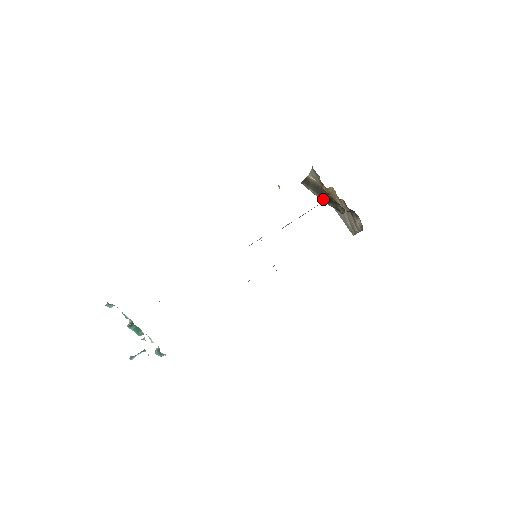
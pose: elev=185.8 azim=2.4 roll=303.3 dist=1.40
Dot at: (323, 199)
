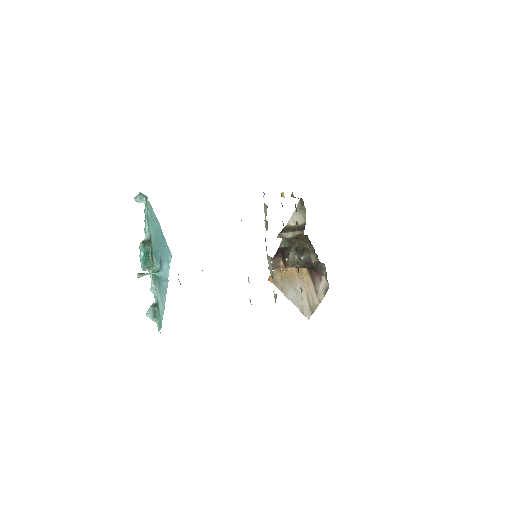
Dot at: (290, 263)
